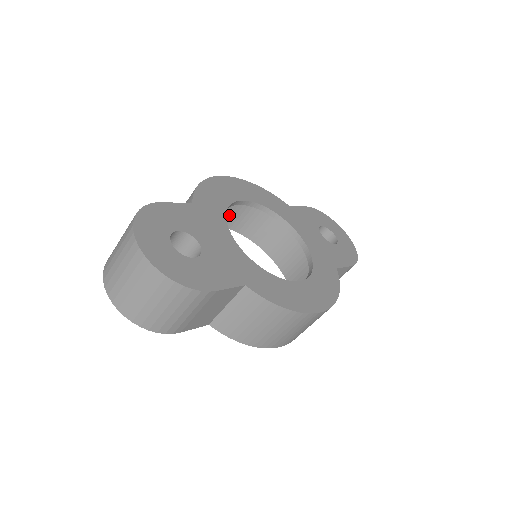
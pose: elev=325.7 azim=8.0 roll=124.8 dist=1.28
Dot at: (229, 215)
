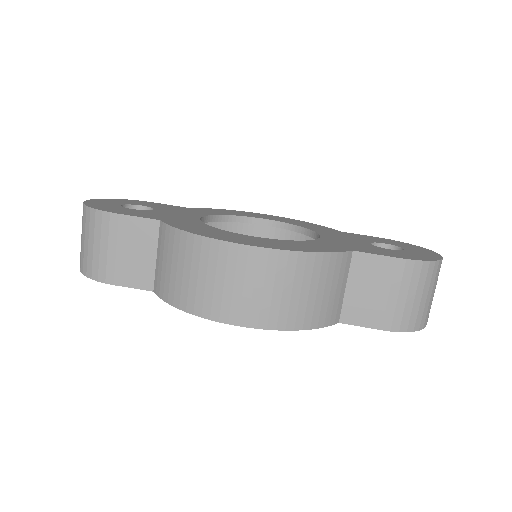
Dot at: occluded
